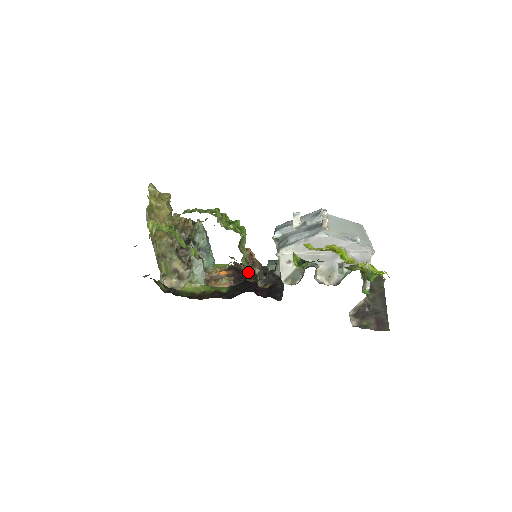
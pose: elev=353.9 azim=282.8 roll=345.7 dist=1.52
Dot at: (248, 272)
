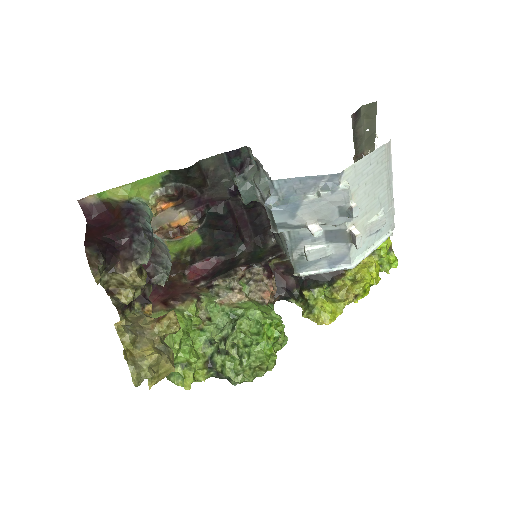
Dot at: occluded
